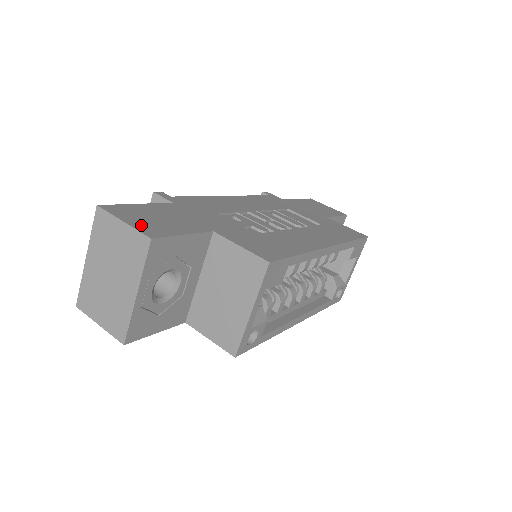
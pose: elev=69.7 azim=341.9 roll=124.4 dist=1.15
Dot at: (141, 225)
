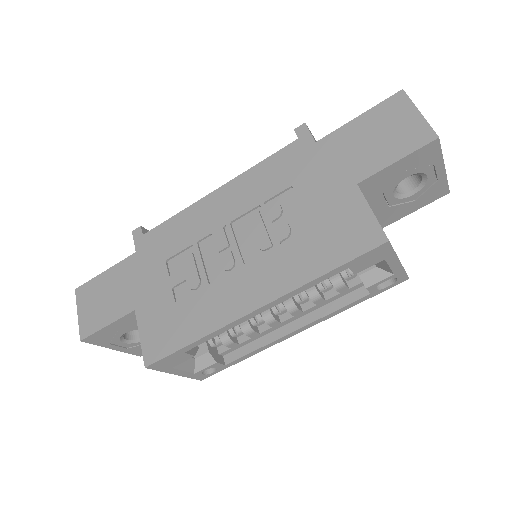
Dot at: (85, 318)
